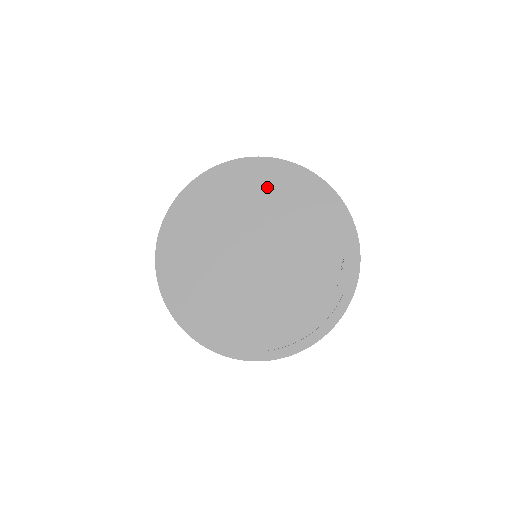
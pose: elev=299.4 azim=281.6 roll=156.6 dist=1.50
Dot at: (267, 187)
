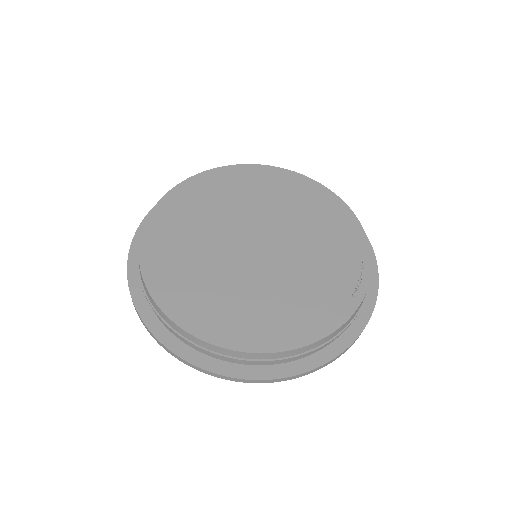
Dot at: (283, 189)
